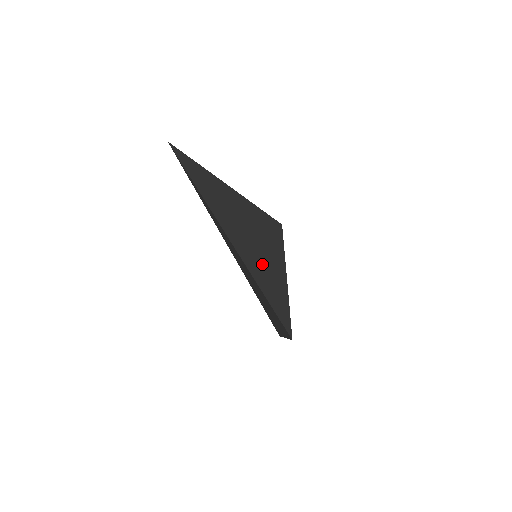
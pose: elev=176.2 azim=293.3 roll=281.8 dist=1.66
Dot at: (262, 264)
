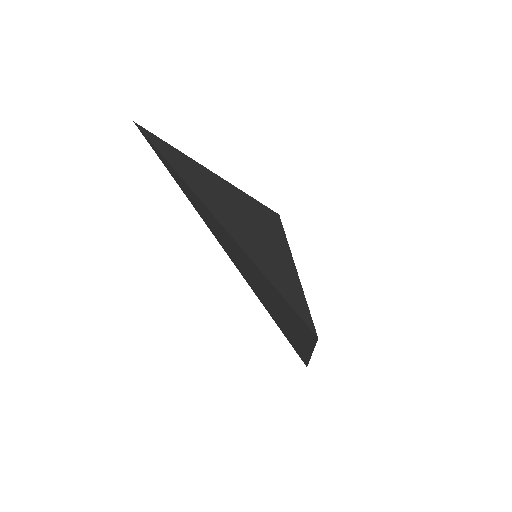
Dot at: (262, 249)
